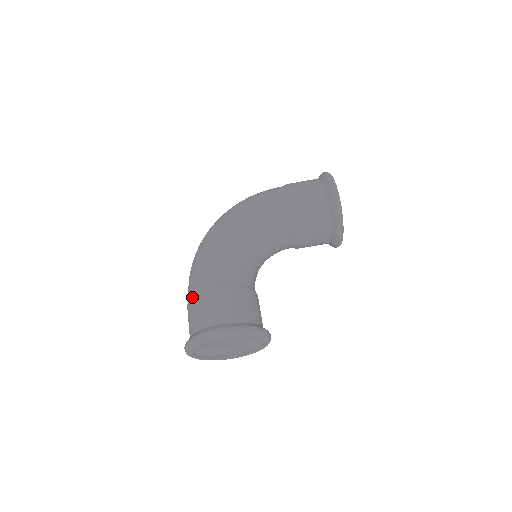
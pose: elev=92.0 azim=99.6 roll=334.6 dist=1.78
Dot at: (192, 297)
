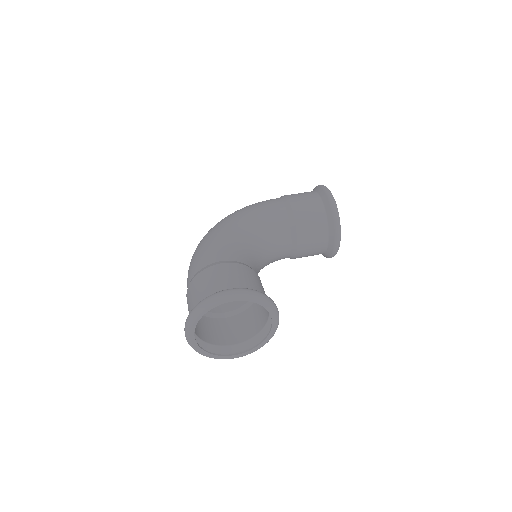
Dot at: (193, 277)
